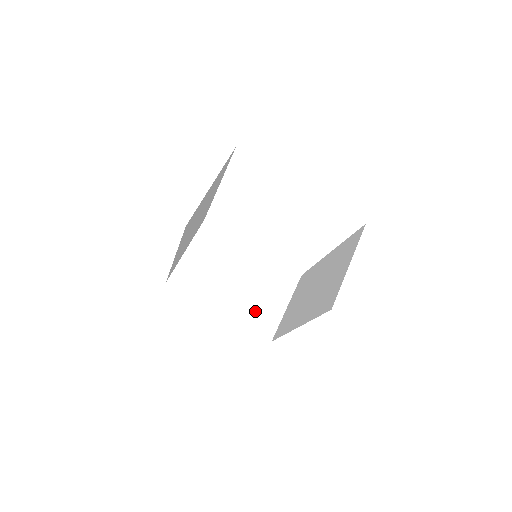
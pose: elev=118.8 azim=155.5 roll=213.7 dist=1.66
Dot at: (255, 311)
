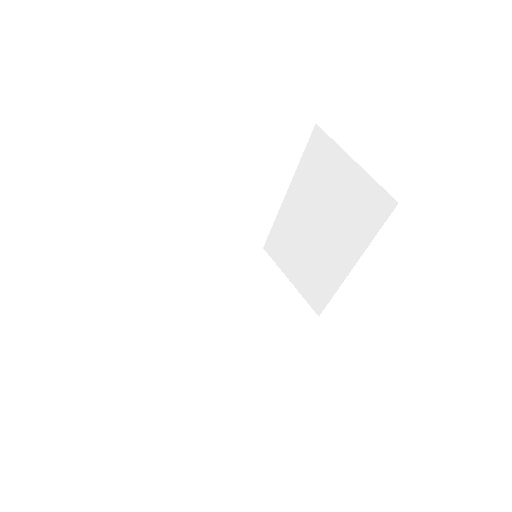
Dot at: (279, 312)
